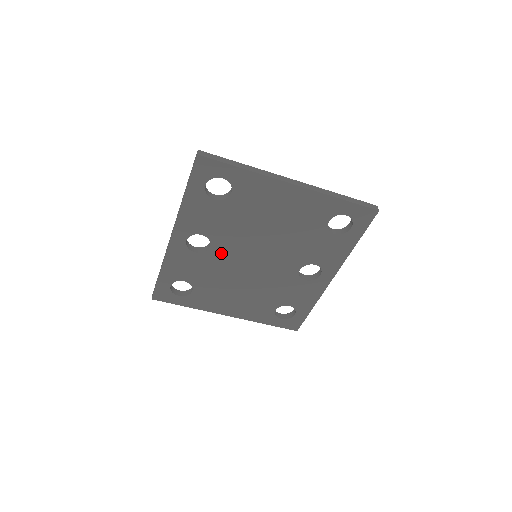
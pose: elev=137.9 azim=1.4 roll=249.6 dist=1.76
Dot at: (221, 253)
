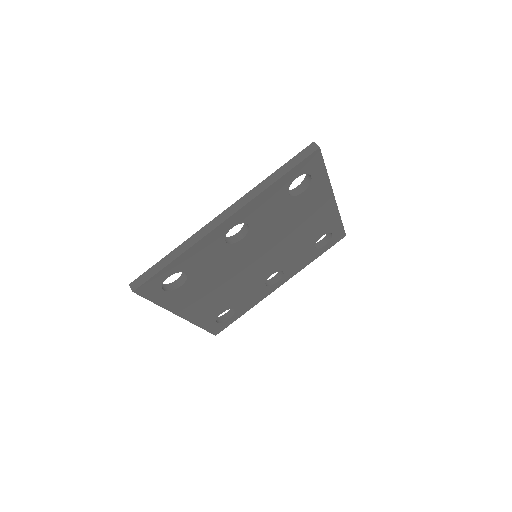
Dot at: (242, 248)
